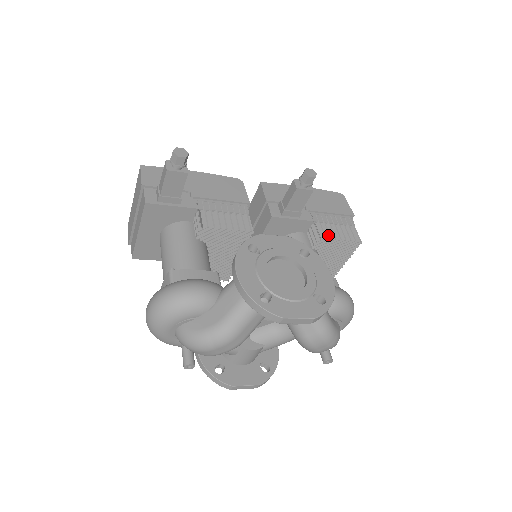
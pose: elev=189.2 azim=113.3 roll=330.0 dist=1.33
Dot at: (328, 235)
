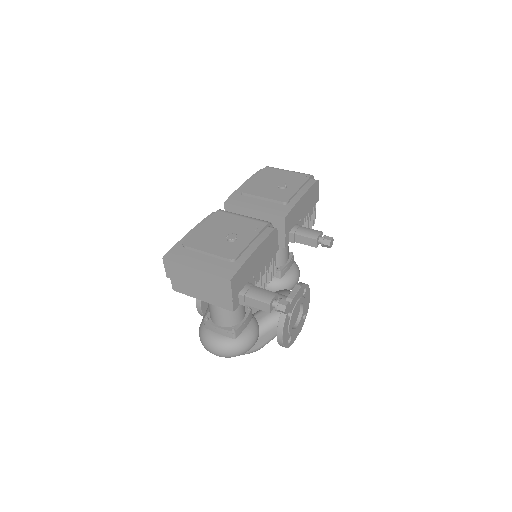
Dot at: occluded
